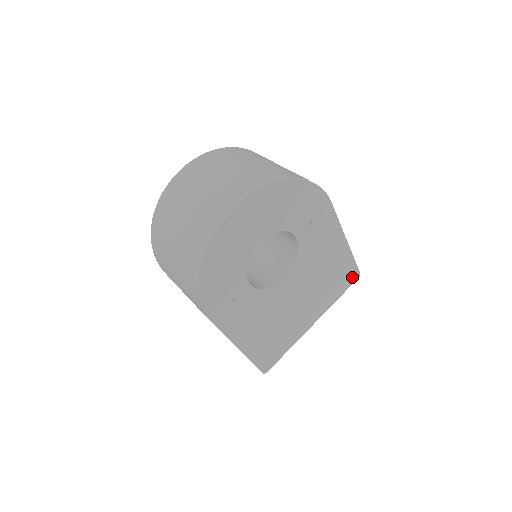
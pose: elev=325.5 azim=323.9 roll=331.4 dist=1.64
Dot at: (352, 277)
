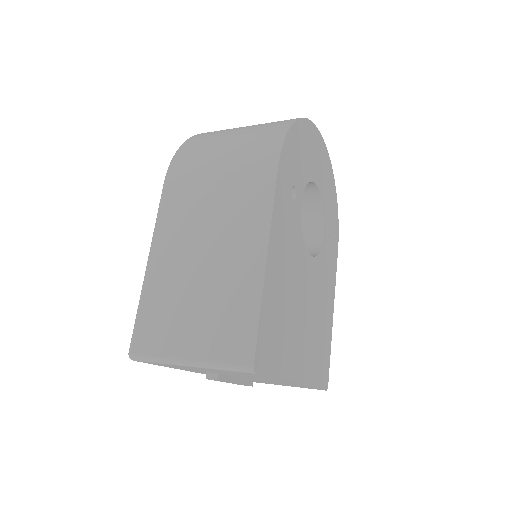
Dot at: (325, 377)
